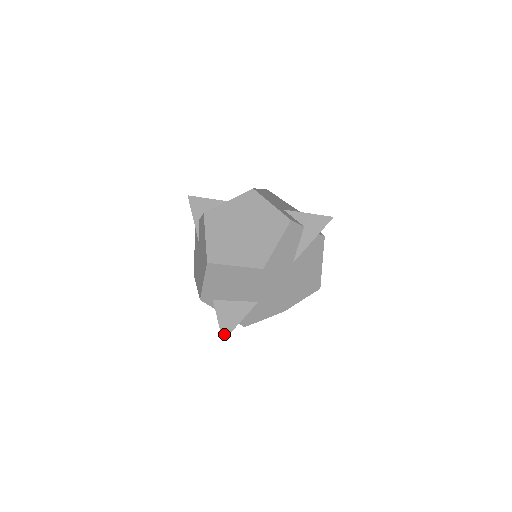
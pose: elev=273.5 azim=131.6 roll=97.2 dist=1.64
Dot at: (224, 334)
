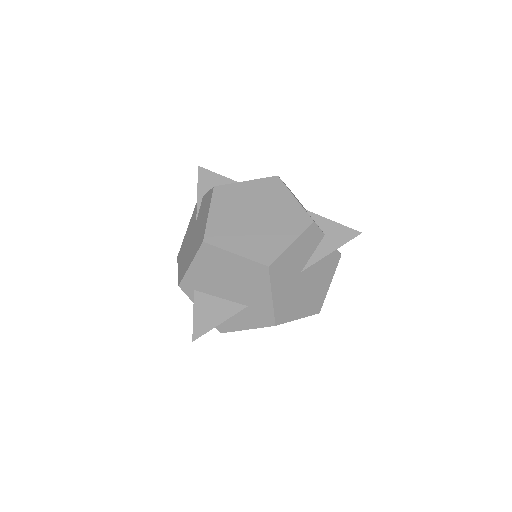
Dot at: (196, 333)
